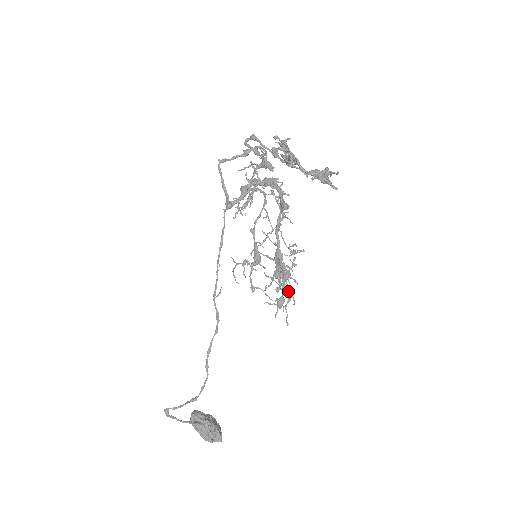
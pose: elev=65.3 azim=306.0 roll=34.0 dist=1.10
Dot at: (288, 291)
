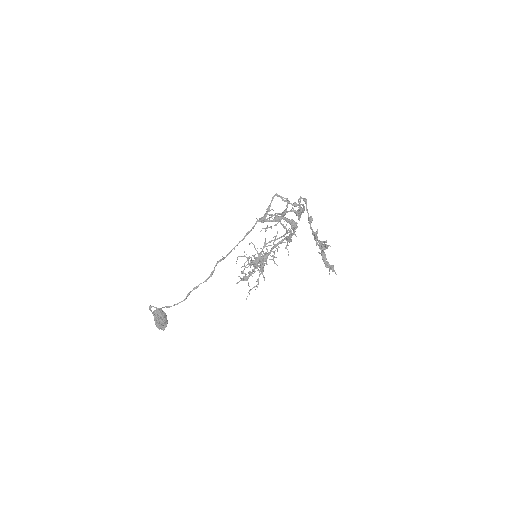
Dot at: (257, 281)
